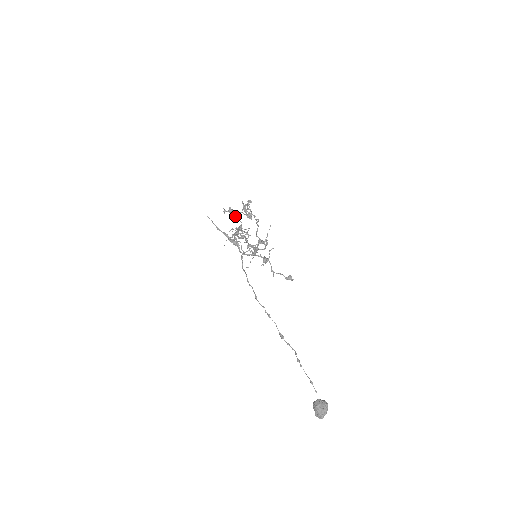
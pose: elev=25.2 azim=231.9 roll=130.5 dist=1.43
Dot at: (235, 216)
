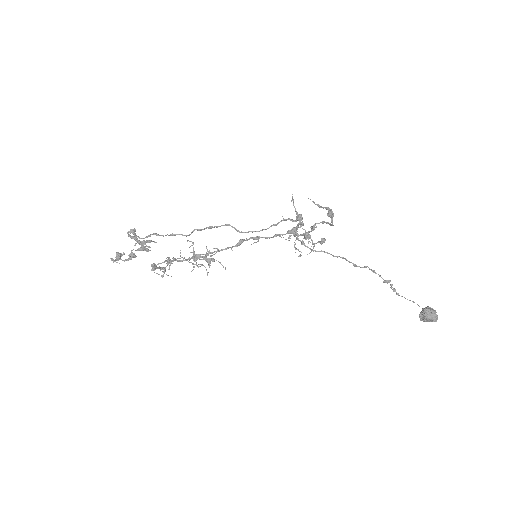
Dot at: (128, 260)
